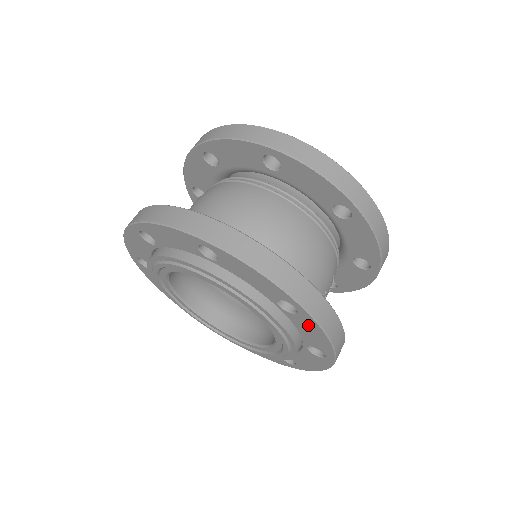
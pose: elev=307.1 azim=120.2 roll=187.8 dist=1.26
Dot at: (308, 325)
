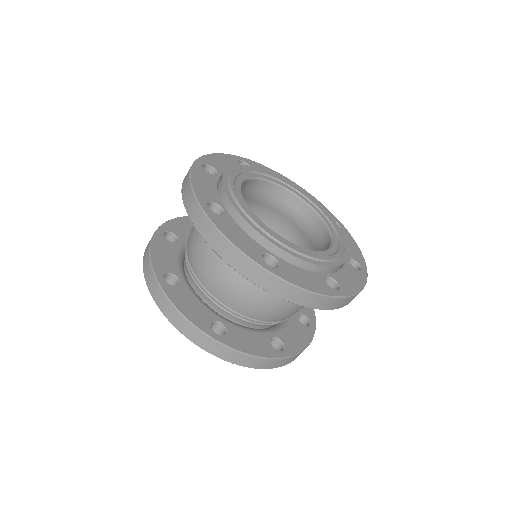
Dot at: occluded
